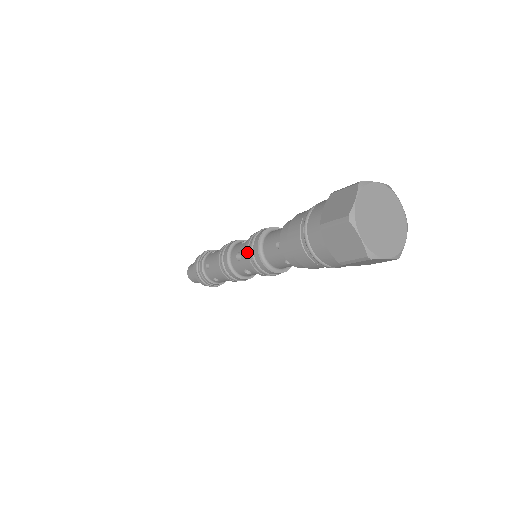
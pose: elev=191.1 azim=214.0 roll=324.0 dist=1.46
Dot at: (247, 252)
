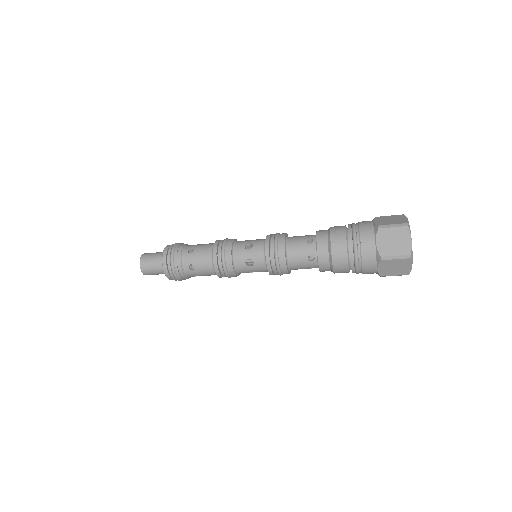
Dot at: (269, 262)
